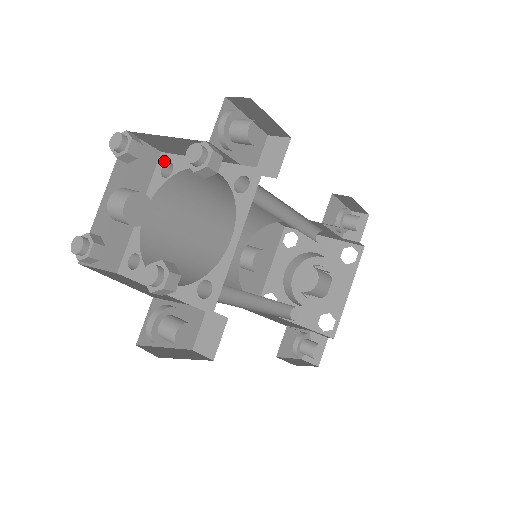
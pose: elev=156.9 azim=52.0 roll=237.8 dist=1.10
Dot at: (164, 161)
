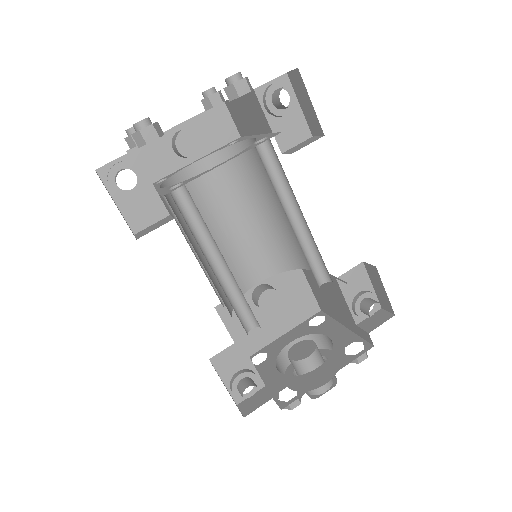
Dot at: (237, 140)
